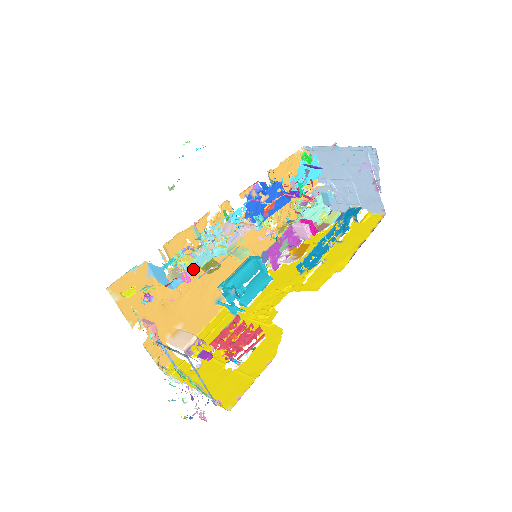
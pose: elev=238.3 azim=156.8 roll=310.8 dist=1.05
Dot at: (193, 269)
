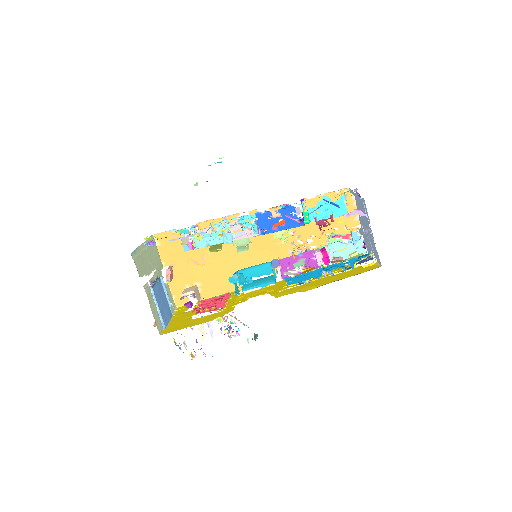
Dot at: (203, 244)
